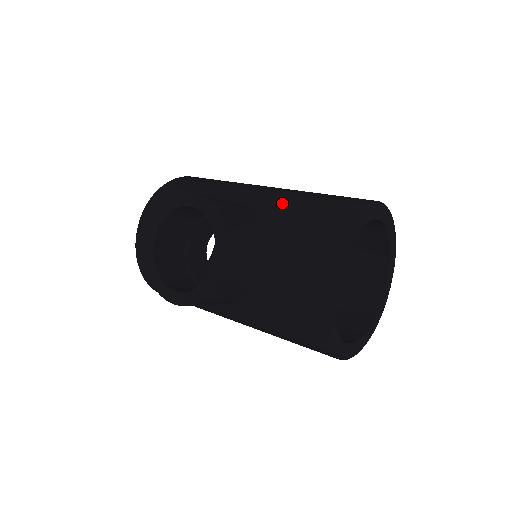
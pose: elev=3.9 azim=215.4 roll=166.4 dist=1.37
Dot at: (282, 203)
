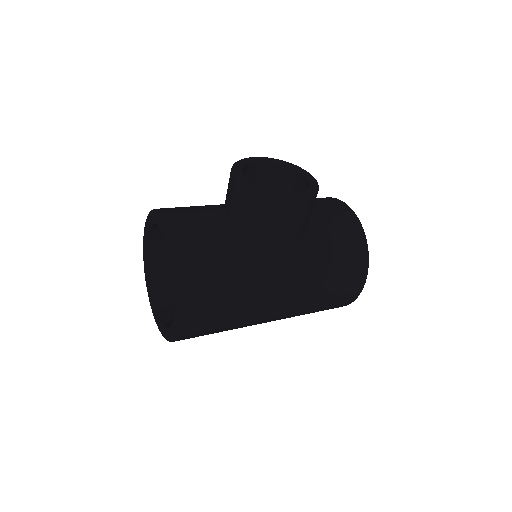
Dot at: occluded
